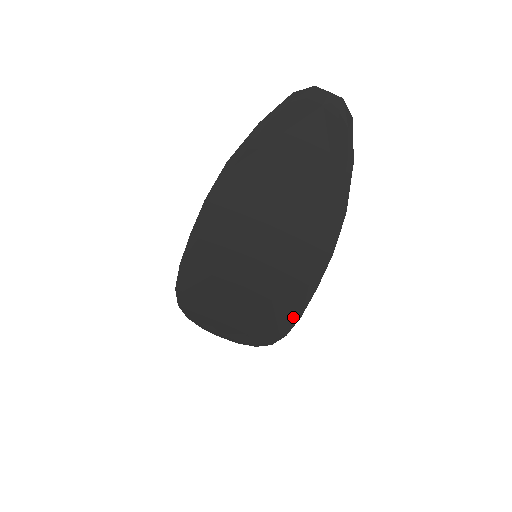
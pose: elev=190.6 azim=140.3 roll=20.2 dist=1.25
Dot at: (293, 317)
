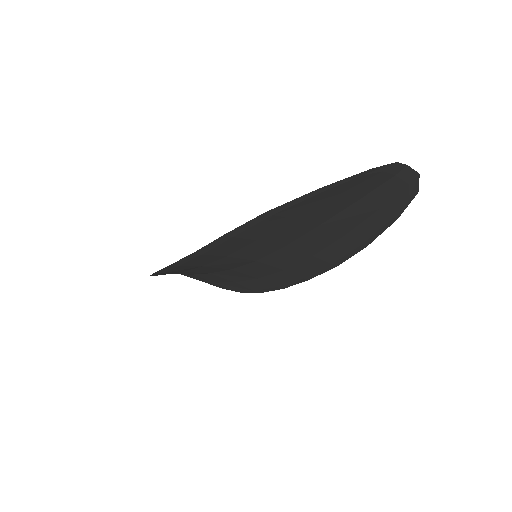
Dot at: (275, 288)
